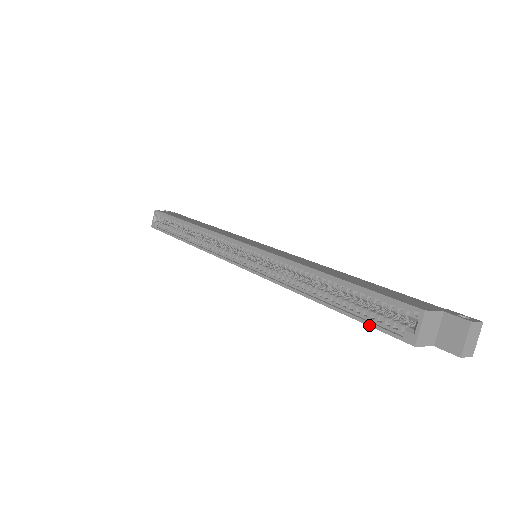
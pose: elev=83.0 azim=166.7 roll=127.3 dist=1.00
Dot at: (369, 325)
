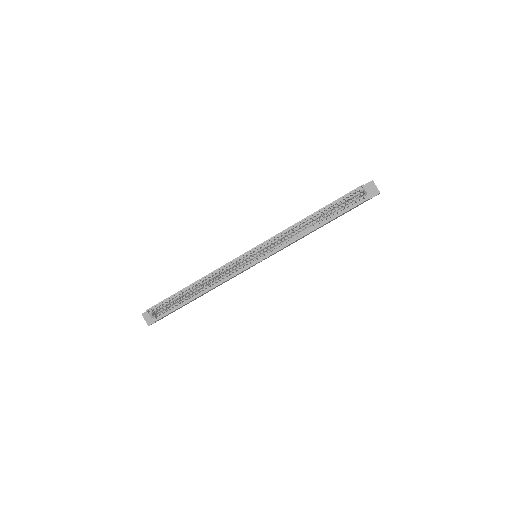
Dot at: (350, 209)
